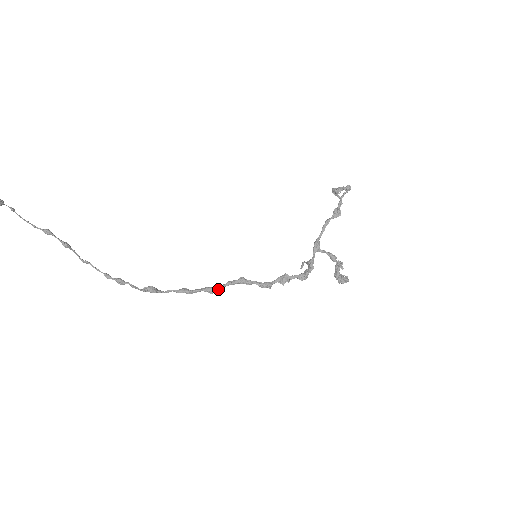
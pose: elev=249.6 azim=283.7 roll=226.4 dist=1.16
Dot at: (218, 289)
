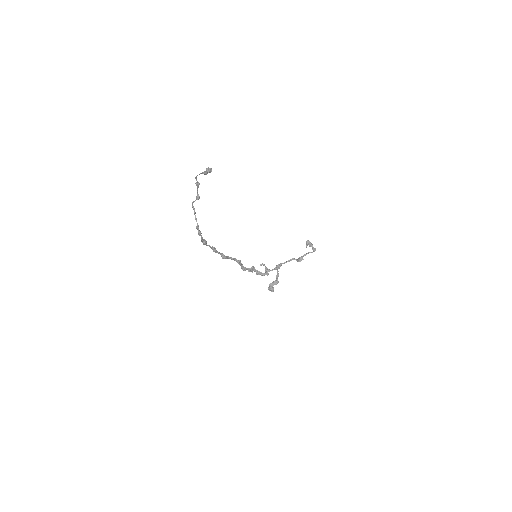
Dot at: occluded
